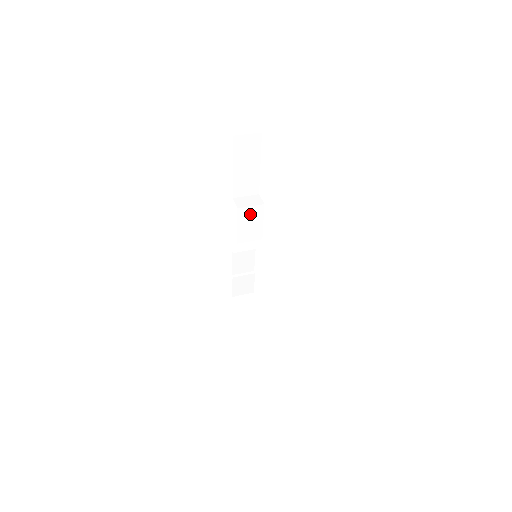
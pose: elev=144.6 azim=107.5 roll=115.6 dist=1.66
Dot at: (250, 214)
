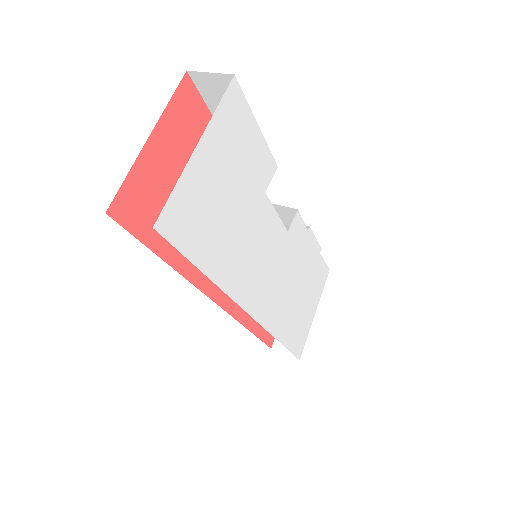
Dot at: occluded
